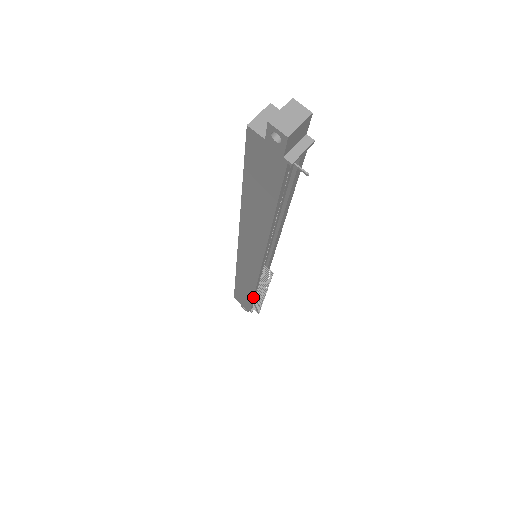
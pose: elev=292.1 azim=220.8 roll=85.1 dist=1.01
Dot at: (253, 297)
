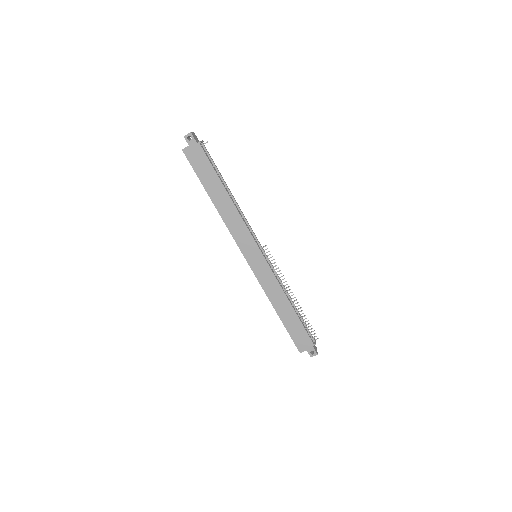
Dot at: (292, 308)
